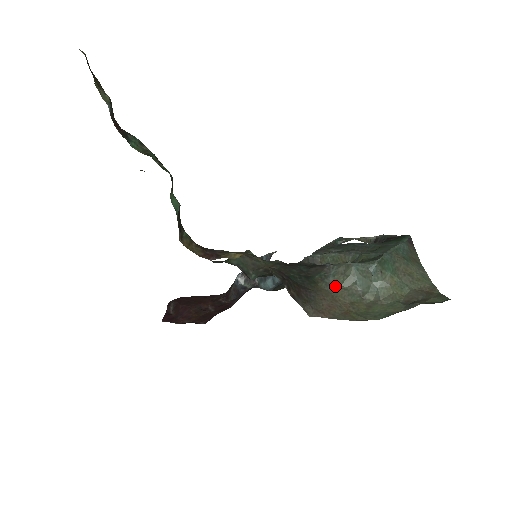
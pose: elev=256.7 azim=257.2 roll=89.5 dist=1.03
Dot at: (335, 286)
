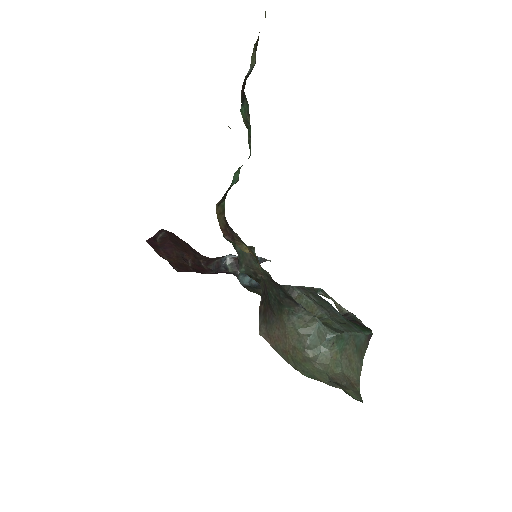
Dot at: (293, 326)
